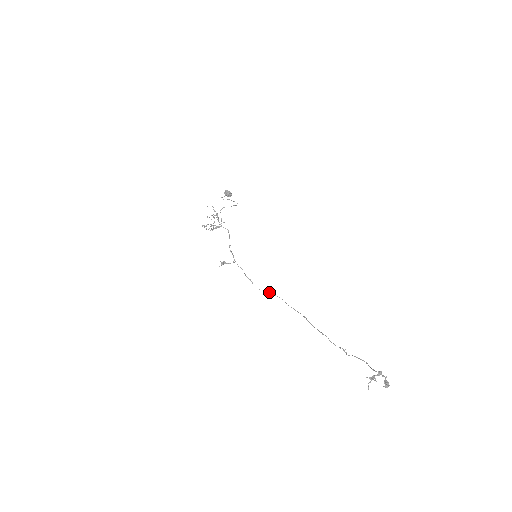
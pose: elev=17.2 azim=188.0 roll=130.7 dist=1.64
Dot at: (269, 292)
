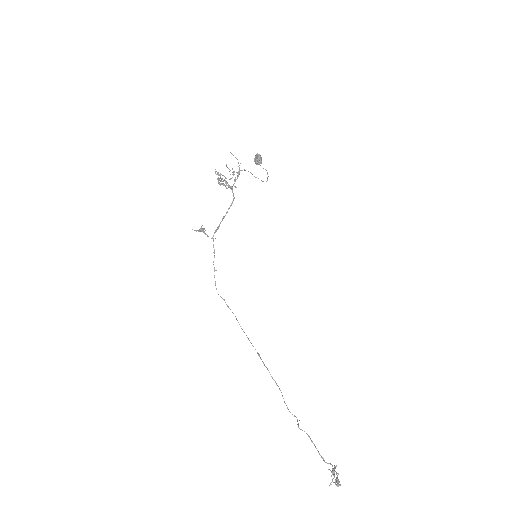
Dot at: occluded
